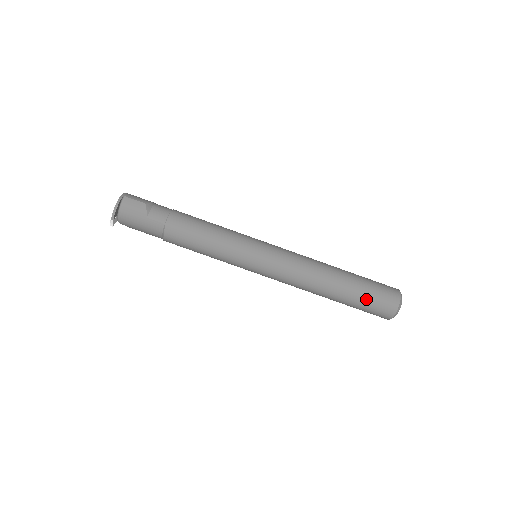
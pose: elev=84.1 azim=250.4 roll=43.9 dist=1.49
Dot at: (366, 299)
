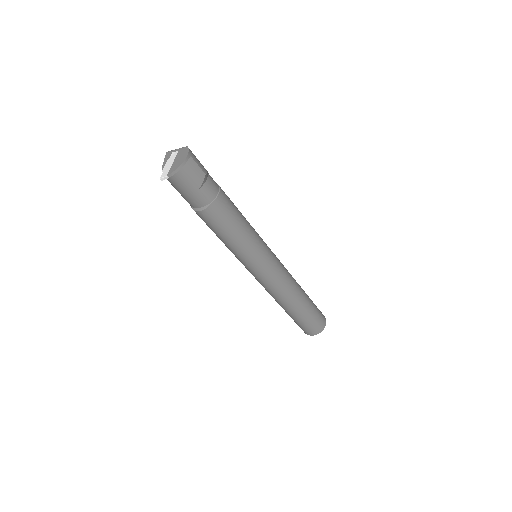
Dot at: (308, 320)
